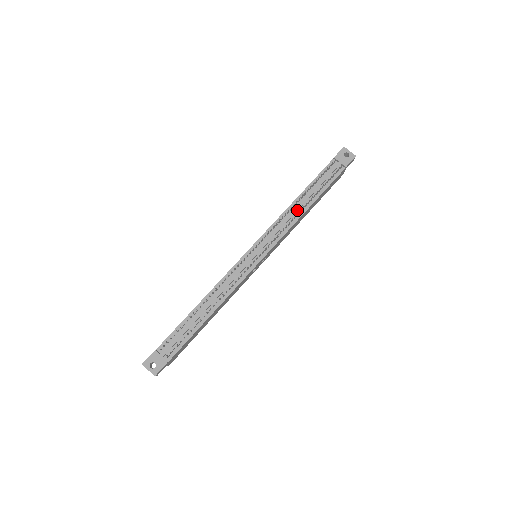
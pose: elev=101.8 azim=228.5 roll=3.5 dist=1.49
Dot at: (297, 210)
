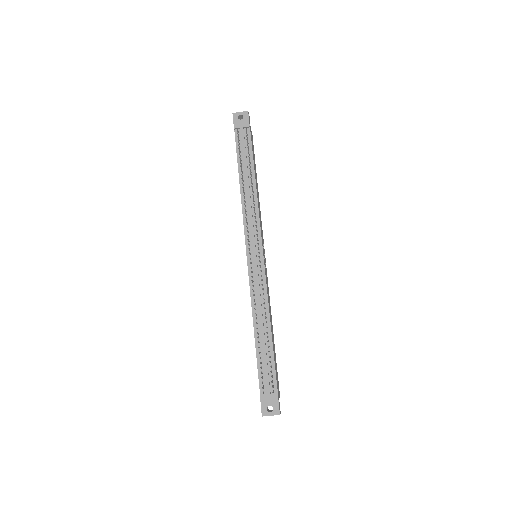
Dot at: (249, 193)
